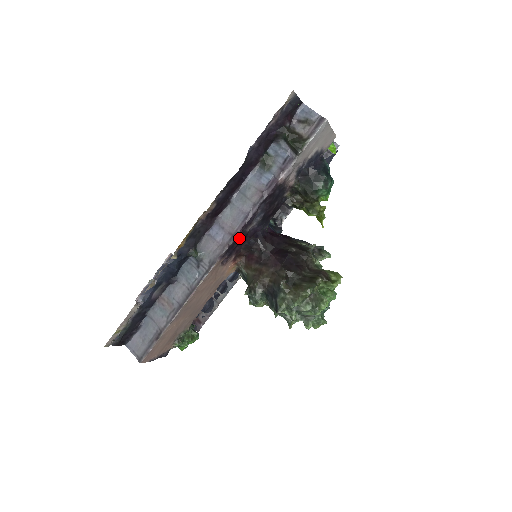
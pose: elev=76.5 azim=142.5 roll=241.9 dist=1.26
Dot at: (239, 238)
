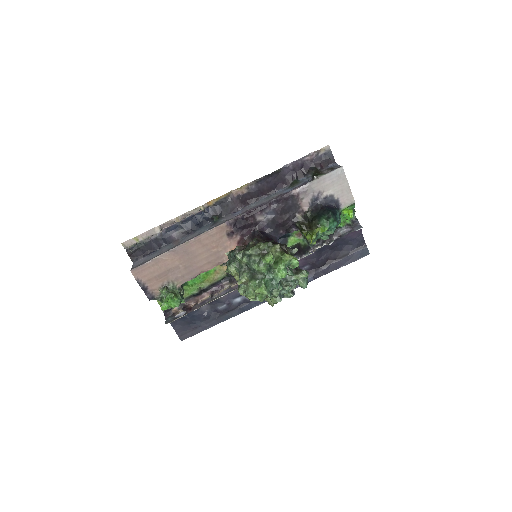
Dot at: (248, 218)
